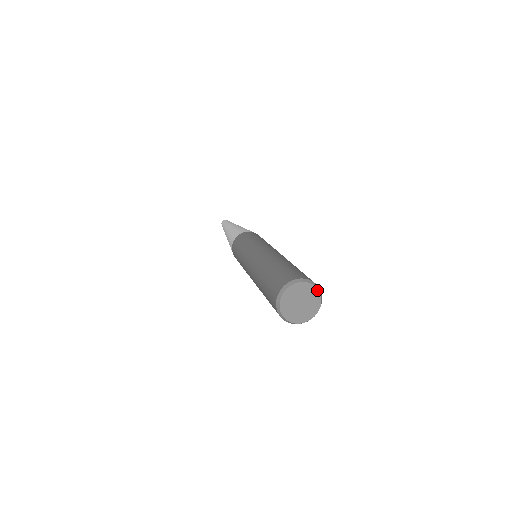
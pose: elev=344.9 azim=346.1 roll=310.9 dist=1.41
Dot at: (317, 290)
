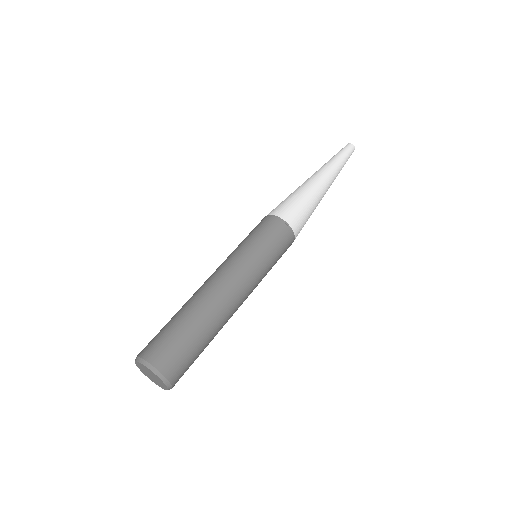
Dot at: (166, 386)
